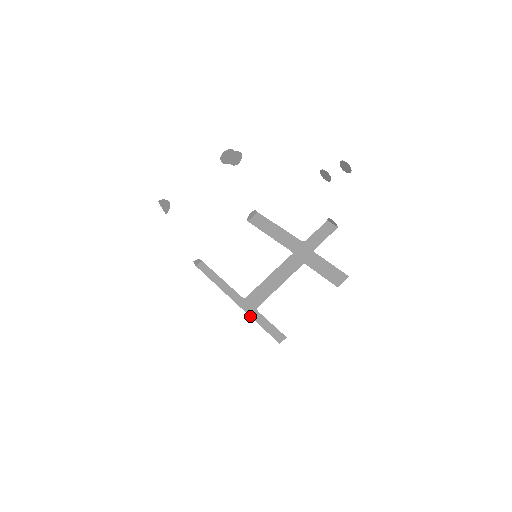
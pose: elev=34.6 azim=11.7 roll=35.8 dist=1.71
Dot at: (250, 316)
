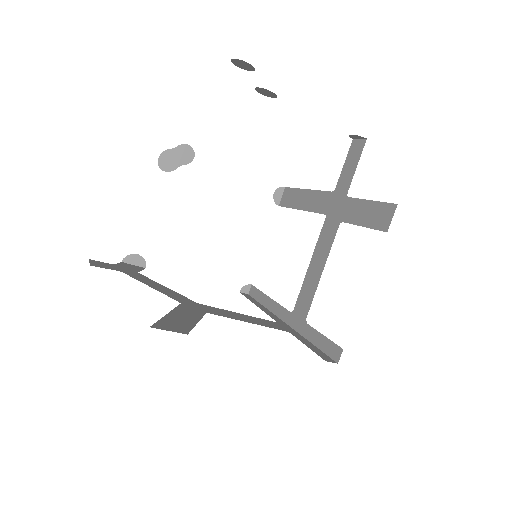
Dot at: (301, 335)
